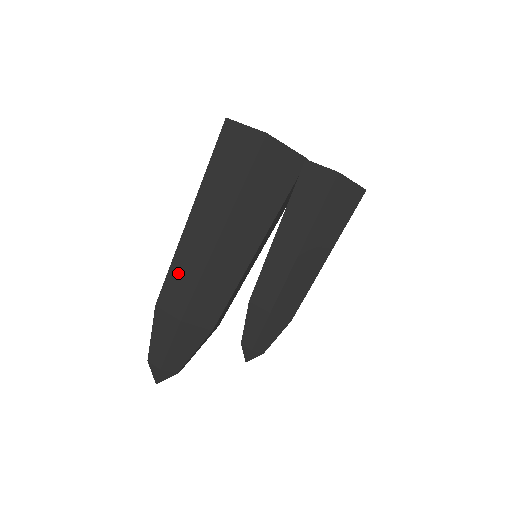
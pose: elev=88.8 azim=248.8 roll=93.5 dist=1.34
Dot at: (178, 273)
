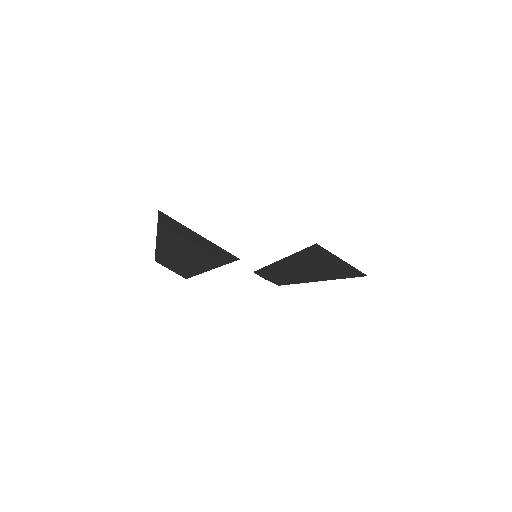
Dot at: (167, 262)
